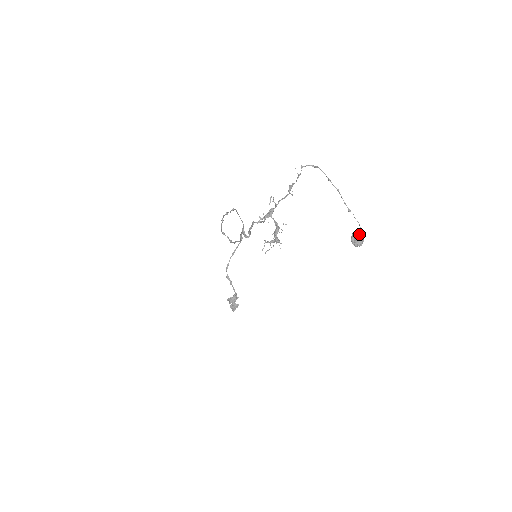
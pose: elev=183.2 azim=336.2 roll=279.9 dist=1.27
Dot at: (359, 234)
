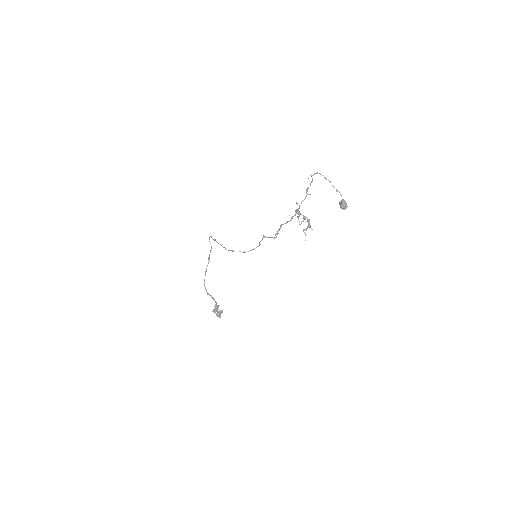
Dot at: (344, 202)
